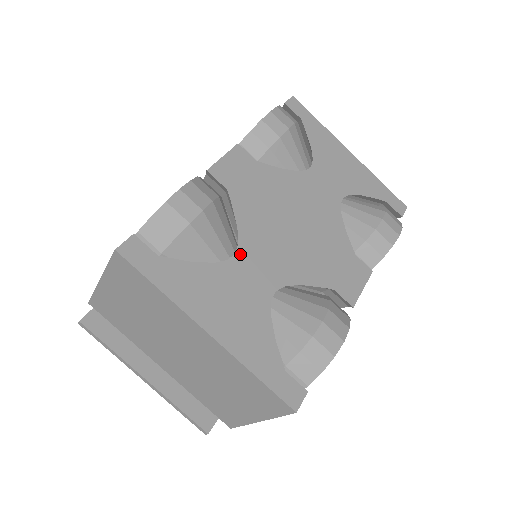
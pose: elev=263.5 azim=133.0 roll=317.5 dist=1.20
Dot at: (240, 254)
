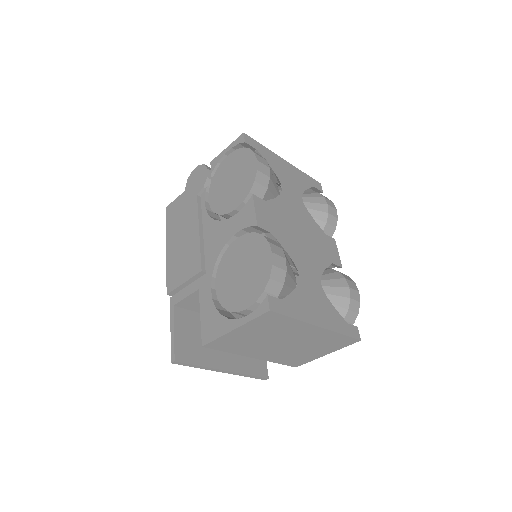
Dot at: (300, 271)
